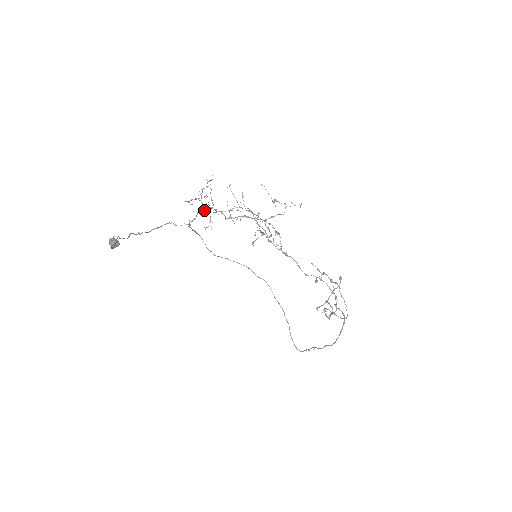
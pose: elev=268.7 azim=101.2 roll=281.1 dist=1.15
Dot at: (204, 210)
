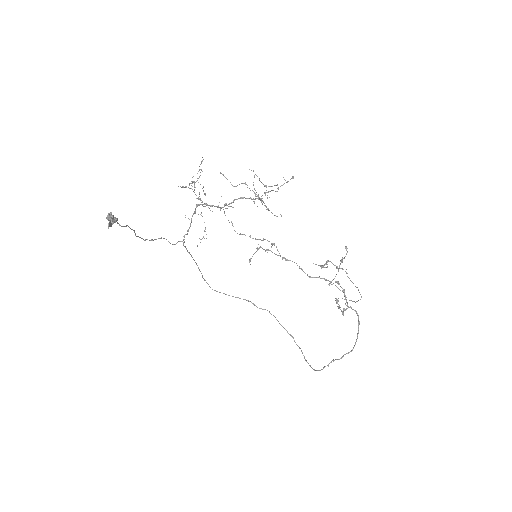
Dot at: (199, 199)
